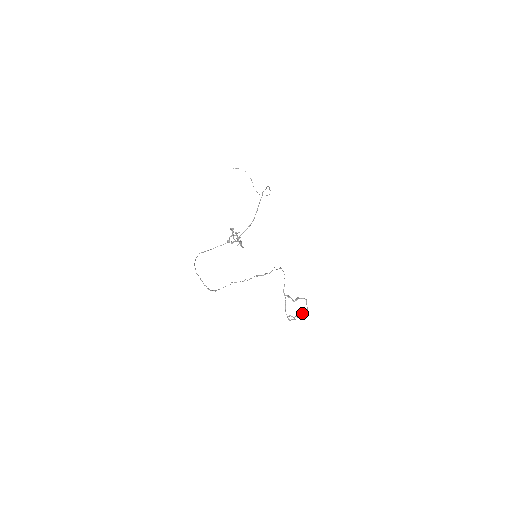
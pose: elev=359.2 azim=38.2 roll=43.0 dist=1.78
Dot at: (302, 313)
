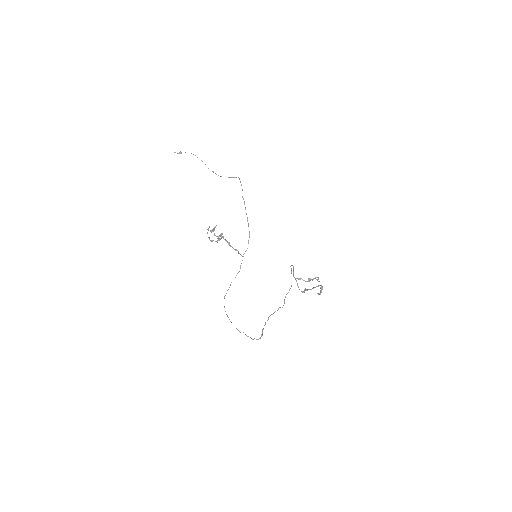
Dot at: occluded
